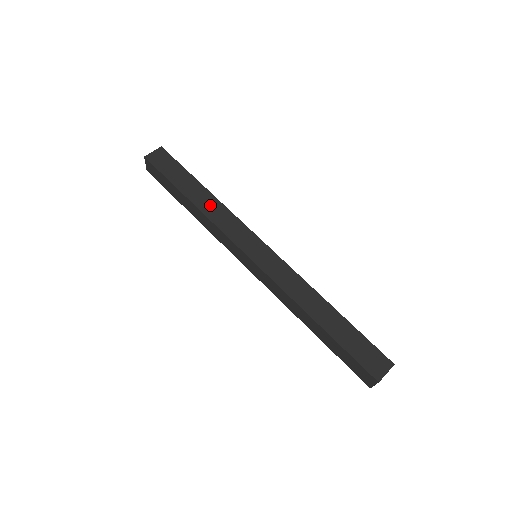
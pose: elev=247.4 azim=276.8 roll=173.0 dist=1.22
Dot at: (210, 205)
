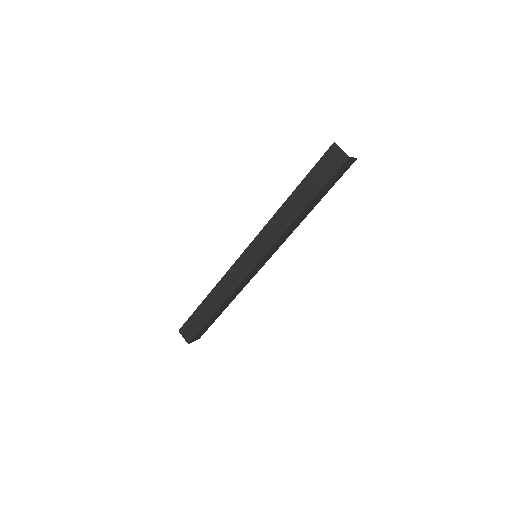
Dot at: occluded
